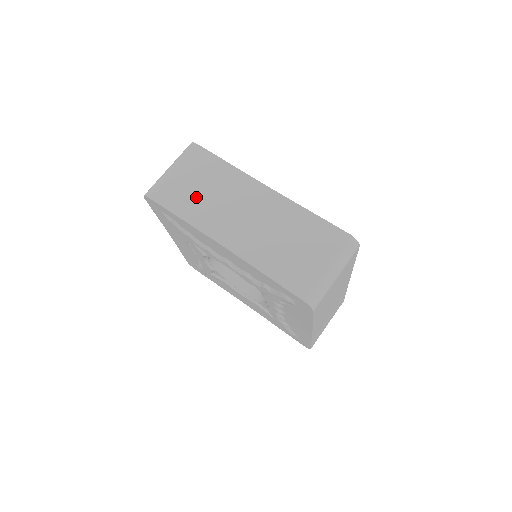
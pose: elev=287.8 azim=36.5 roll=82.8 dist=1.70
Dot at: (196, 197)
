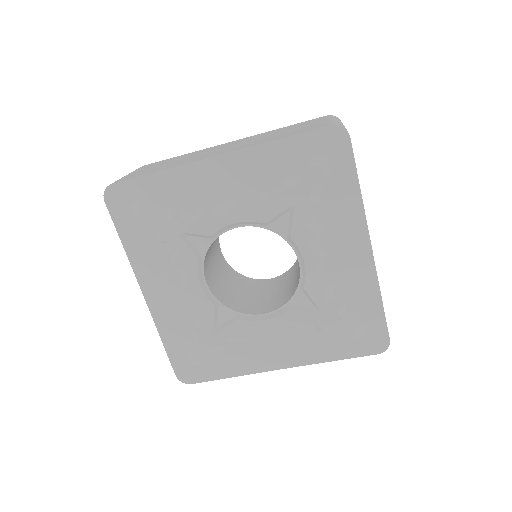
Dot at: (165, 165)
